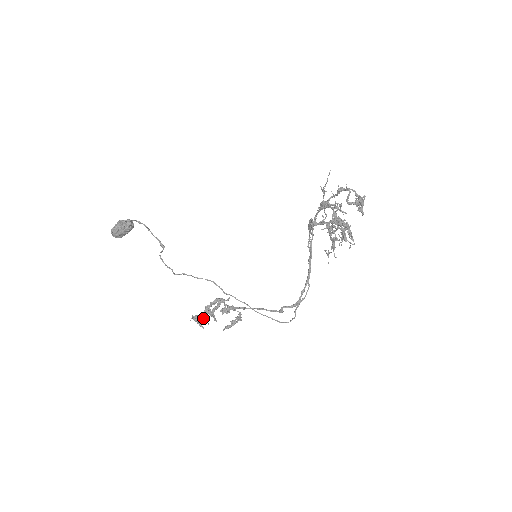
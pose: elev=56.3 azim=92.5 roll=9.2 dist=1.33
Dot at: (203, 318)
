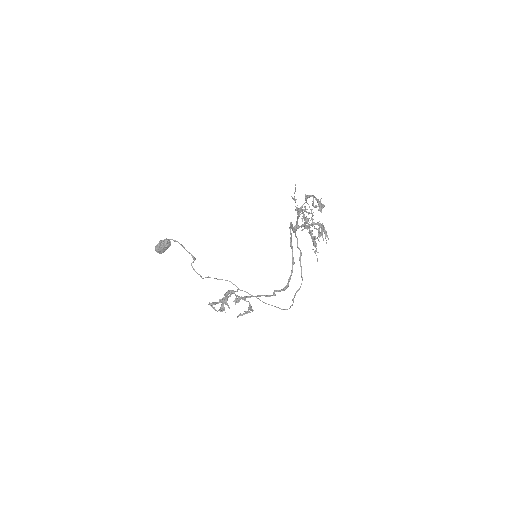
Dot at: (221, 307)
